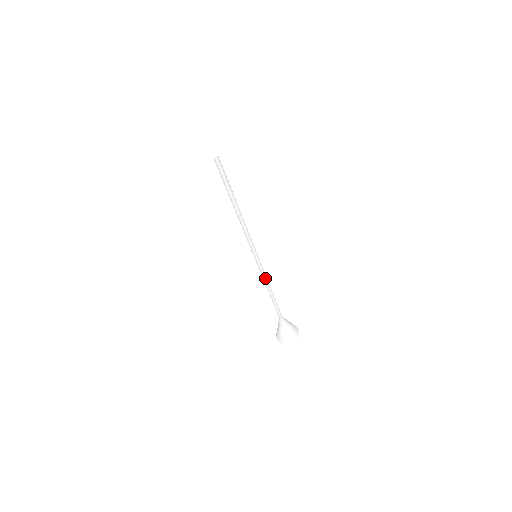
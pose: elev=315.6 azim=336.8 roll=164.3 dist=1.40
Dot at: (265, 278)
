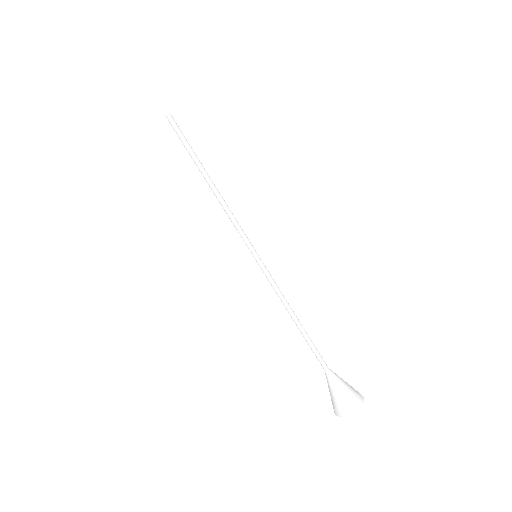
Dot at: (279, 292)
